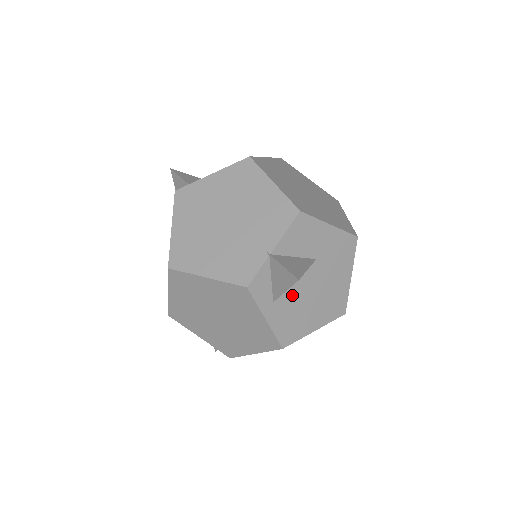
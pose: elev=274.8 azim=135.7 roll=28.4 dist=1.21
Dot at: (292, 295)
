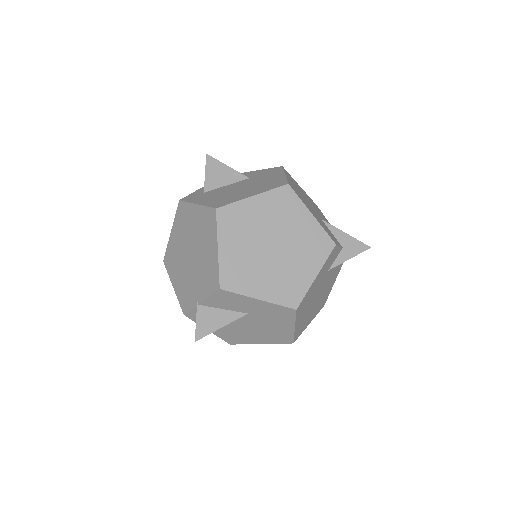
Dot at: (229, 325)
